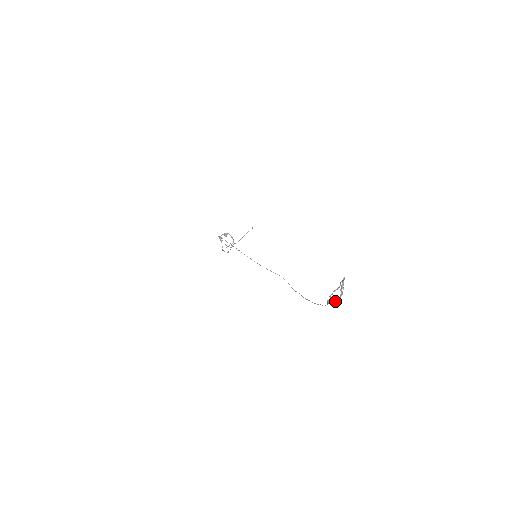
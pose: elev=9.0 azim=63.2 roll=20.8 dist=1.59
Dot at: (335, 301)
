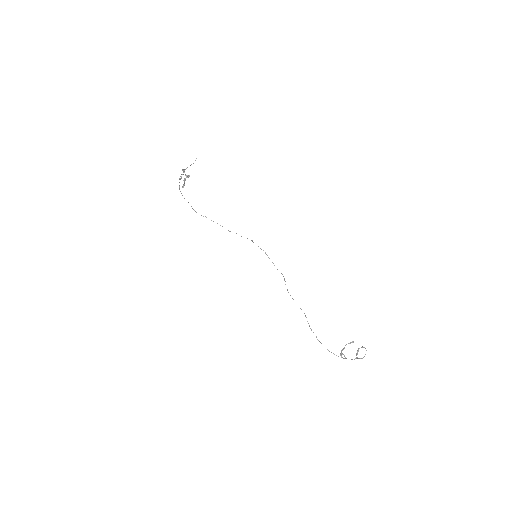
Dot at: (342, 353)
